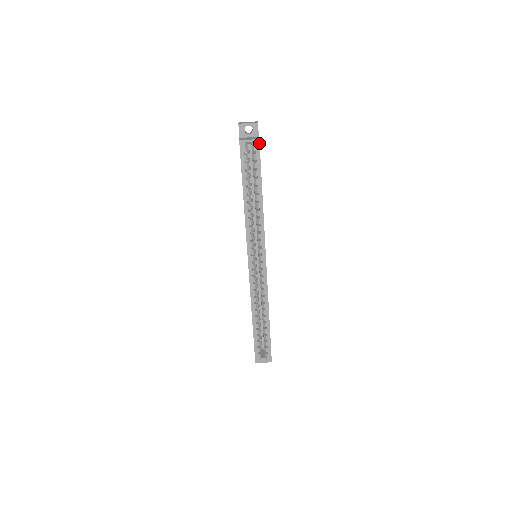
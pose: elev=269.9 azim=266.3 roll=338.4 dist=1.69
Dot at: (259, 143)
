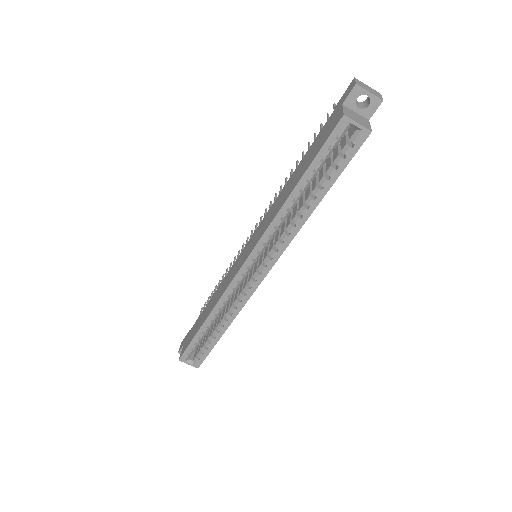
Dot at: (367, 136)
